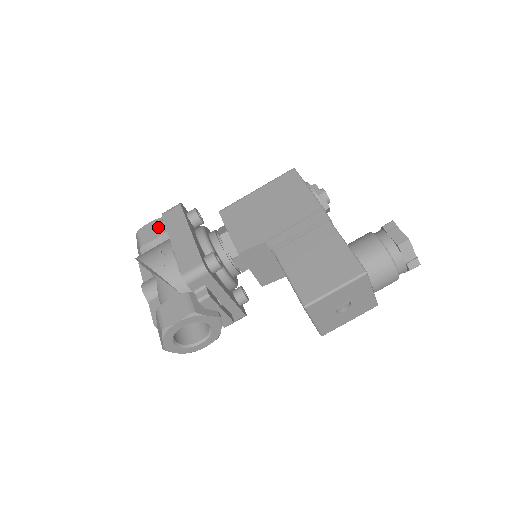
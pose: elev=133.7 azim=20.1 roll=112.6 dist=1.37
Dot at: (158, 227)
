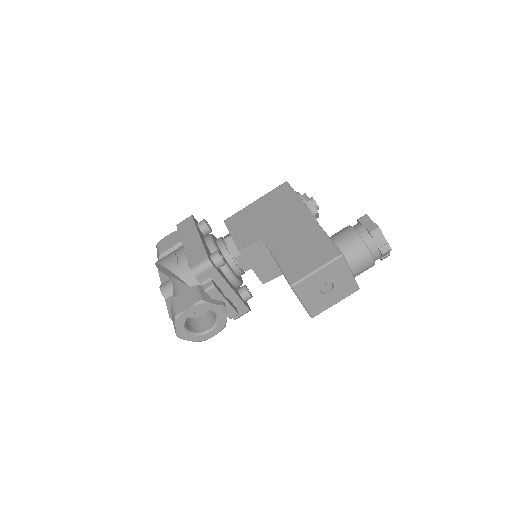
Dot at: (174, 238)
